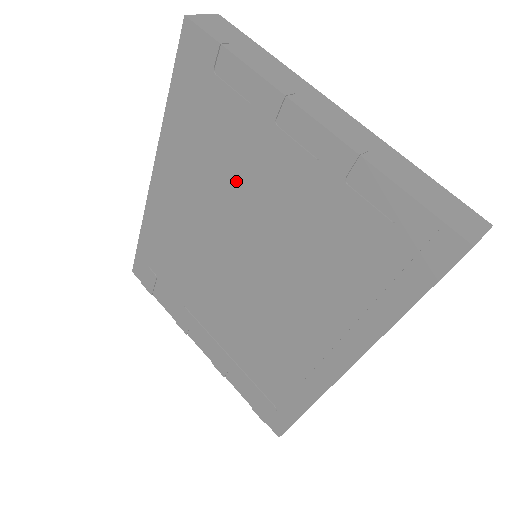
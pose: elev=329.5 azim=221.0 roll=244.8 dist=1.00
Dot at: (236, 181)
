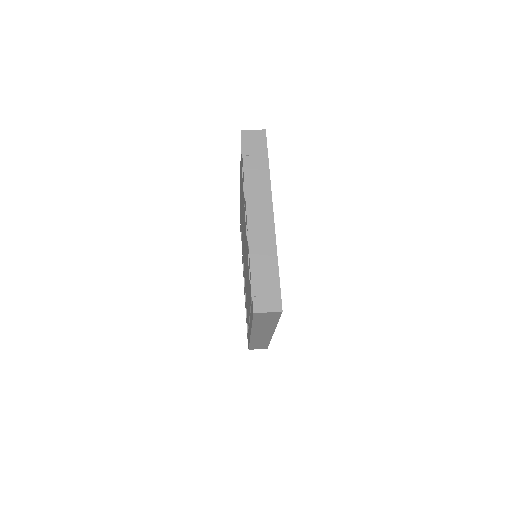
Dot at: (243, 218)
